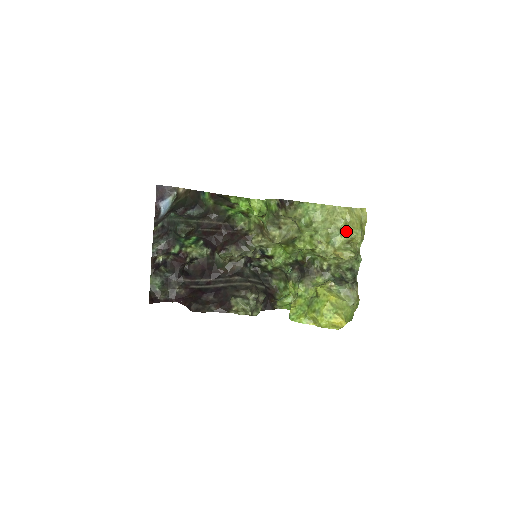
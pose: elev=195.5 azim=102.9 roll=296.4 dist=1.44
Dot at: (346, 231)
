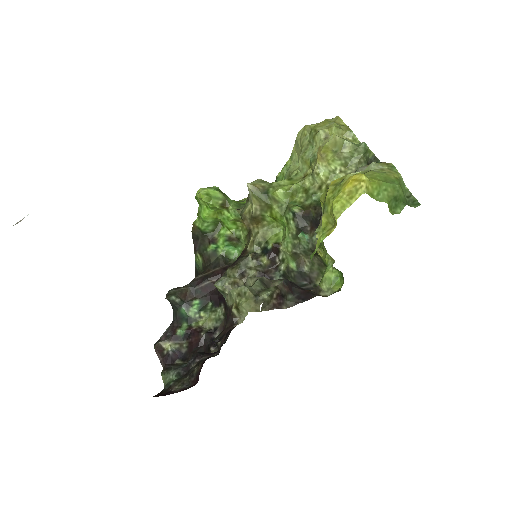
Dot at: (313, 135)
